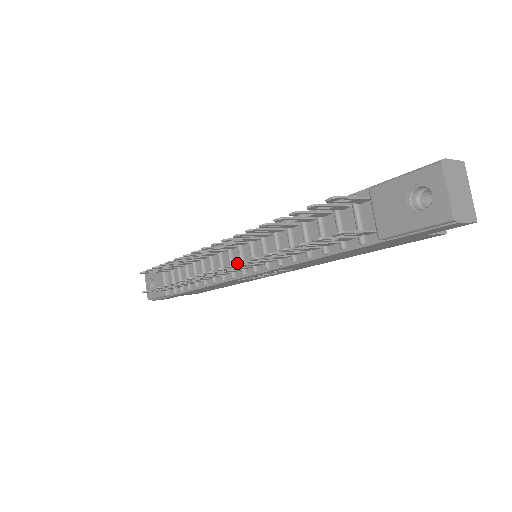
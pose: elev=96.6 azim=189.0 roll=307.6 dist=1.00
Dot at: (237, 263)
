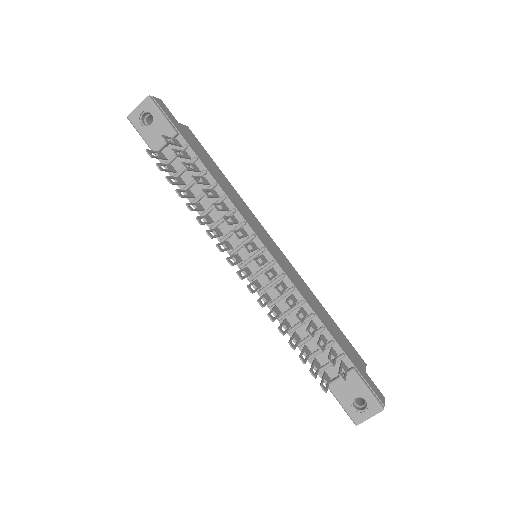
Dot at: (259, 302)
